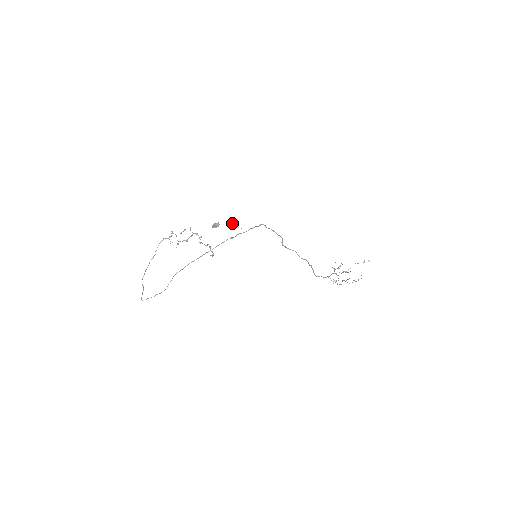
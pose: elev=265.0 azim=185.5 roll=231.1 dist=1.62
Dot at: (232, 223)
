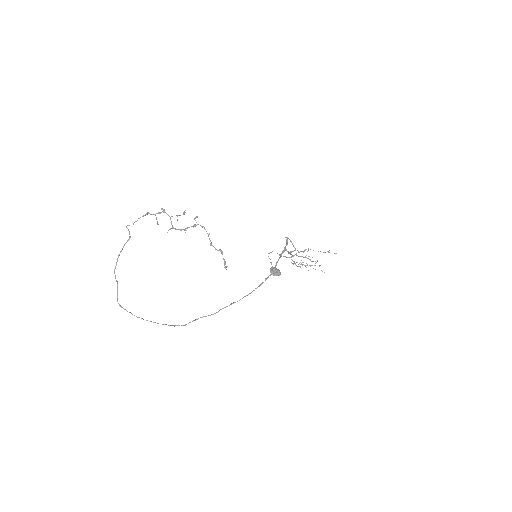
Dot at: occluded
